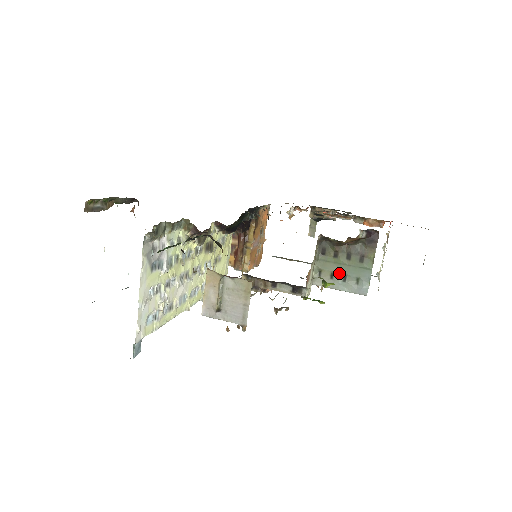
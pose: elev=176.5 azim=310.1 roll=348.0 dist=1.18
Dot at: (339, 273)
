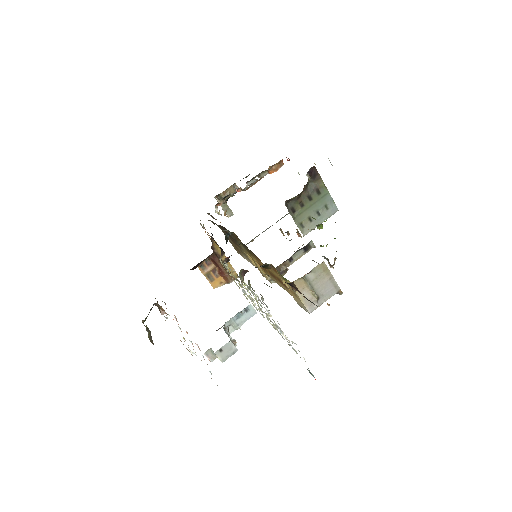
Dot at: (313, 214)
